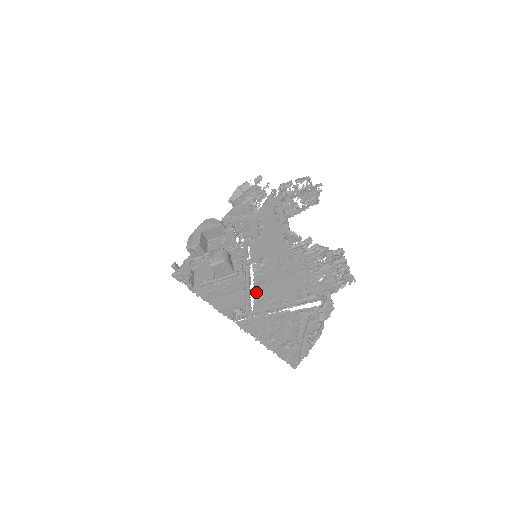
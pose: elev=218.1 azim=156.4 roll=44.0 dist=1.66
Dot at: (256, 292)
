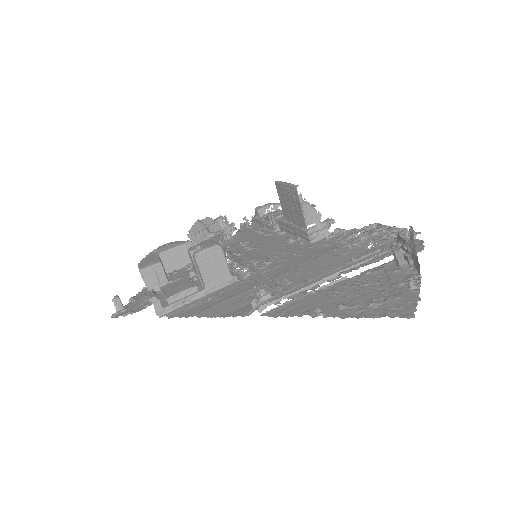
Dot at: (277, 282)
